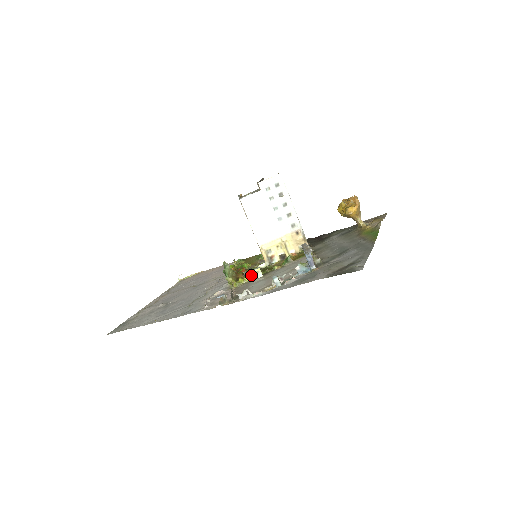
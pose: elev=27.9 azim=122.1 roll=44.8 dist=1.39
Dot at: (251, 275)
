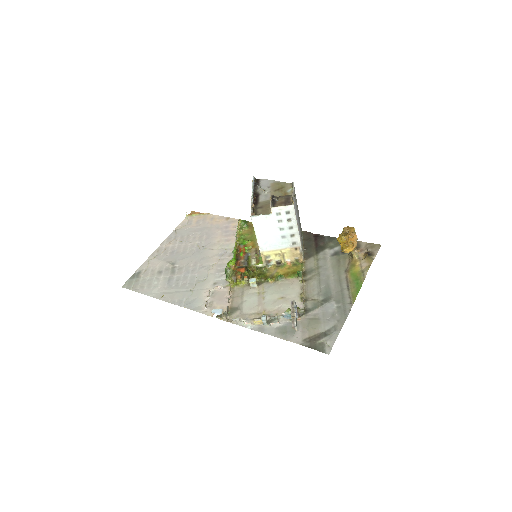
Dot at: (248, 281)
